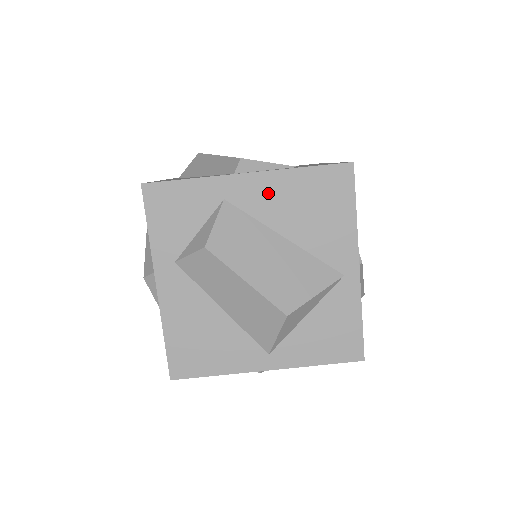
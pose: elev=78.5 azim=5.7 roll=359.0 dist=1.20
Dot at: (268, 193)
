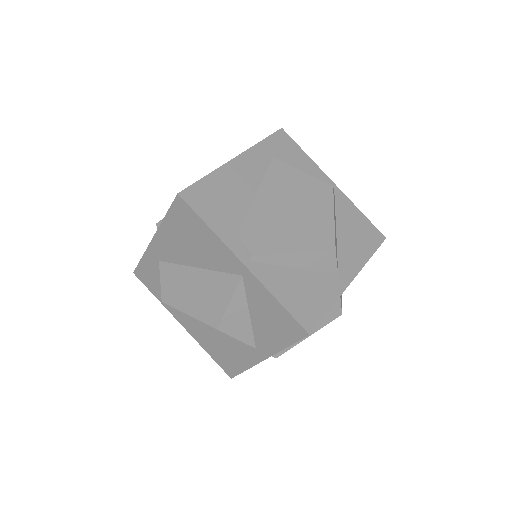
Dot at: (168, 245)
